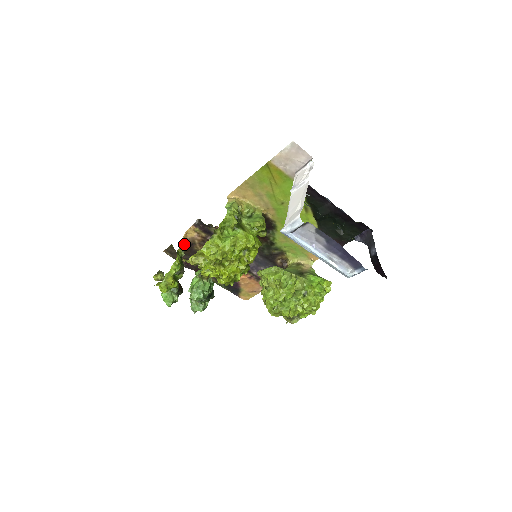
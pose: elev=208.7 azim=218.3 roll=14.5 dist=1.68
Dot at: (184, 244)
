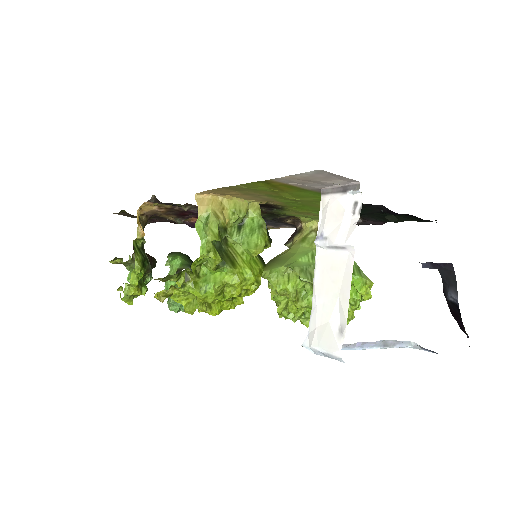
Dot at: (141, 233)
